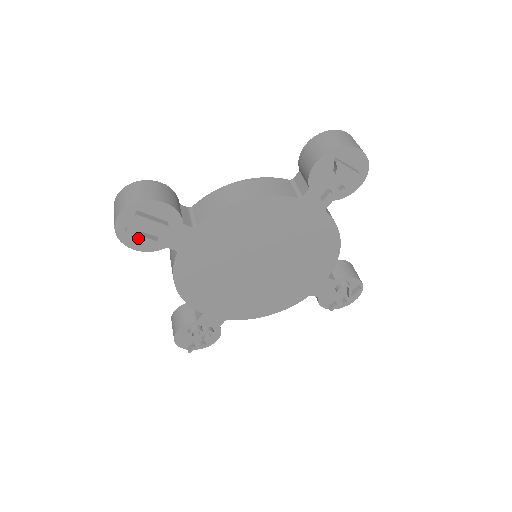
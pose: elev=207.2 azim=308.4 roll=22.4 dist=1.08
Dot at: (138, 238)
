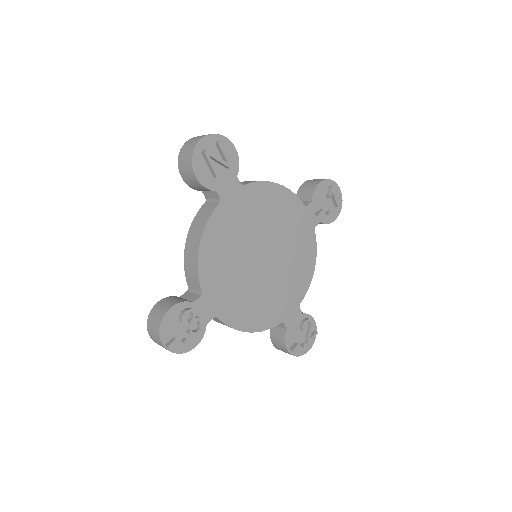
Dot at: (209, 162)
